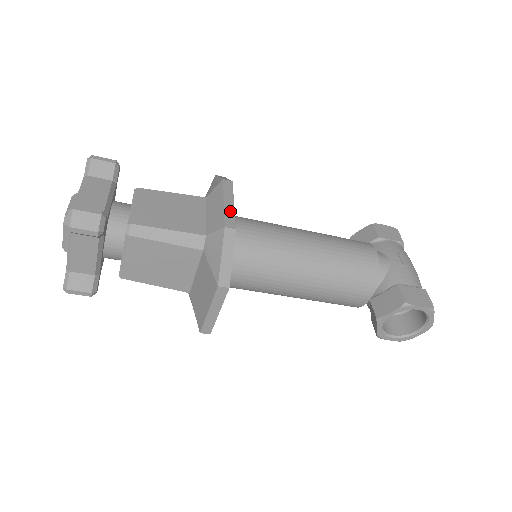
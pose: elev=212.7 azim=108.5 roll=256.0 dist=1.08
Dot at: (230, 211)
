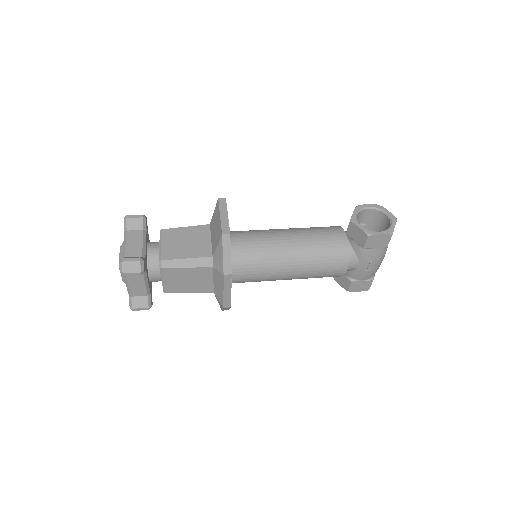
Dot at: (228, 298)
